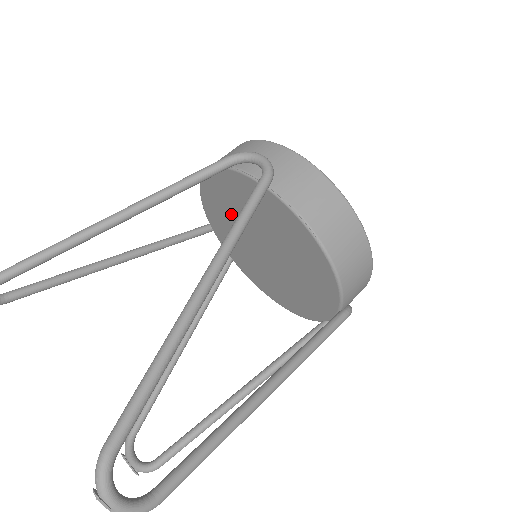
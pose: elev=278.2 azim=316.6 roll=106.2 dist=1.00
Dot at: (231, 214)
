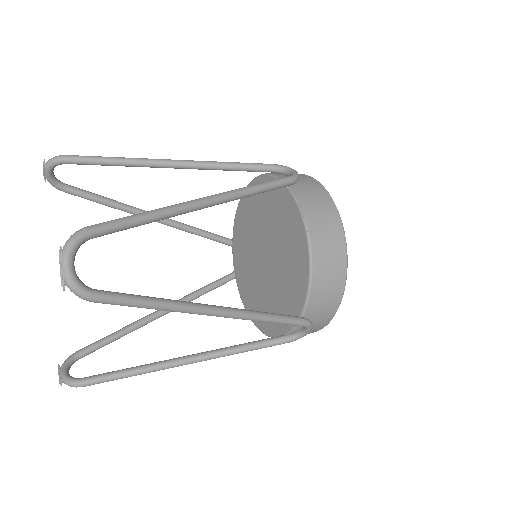
Dot at: (253, 222)
